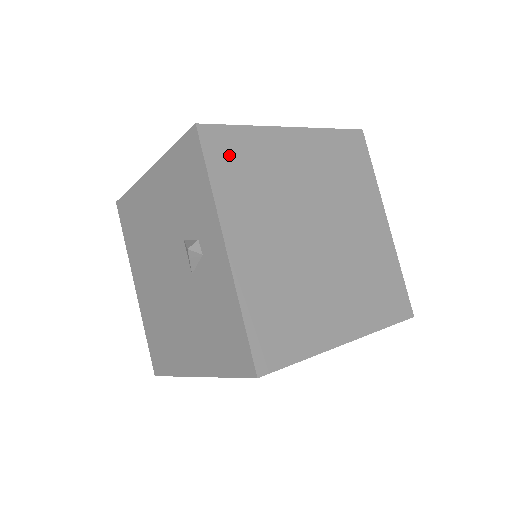
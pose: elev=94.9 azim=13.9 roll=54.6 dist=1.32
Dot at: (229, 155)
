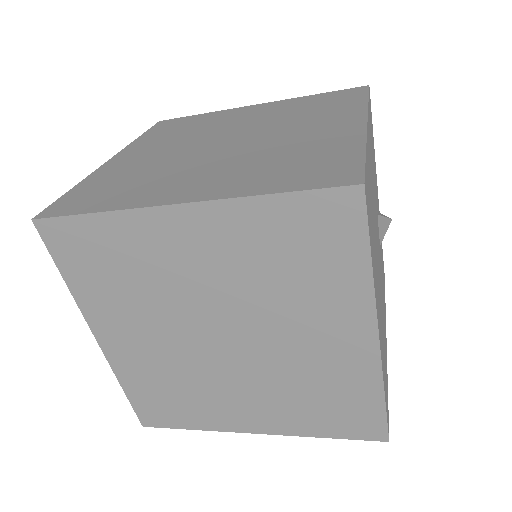
Dot at: (81, 252)
